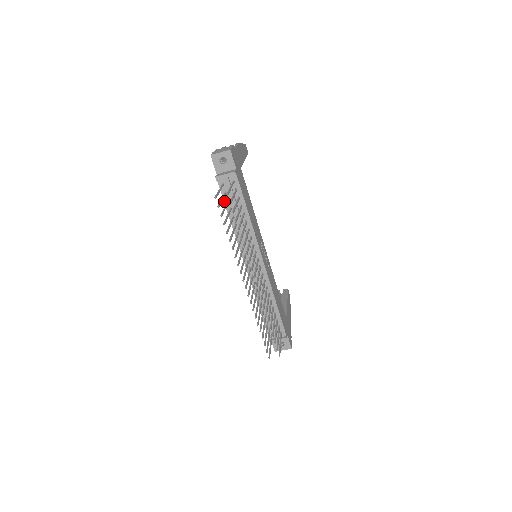
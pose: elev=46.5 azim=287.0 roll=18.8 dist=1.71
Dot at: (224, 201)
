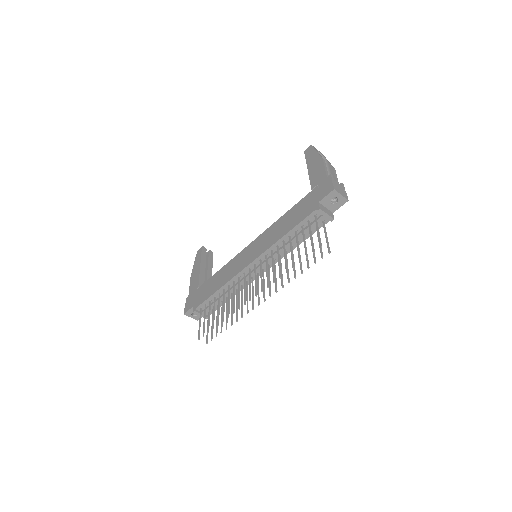
Dot at: (300, 223)
